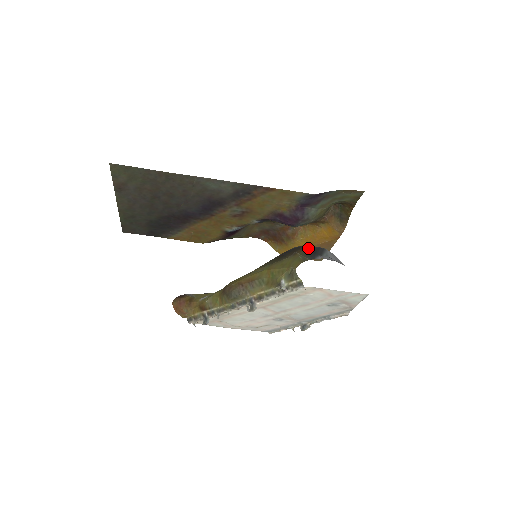
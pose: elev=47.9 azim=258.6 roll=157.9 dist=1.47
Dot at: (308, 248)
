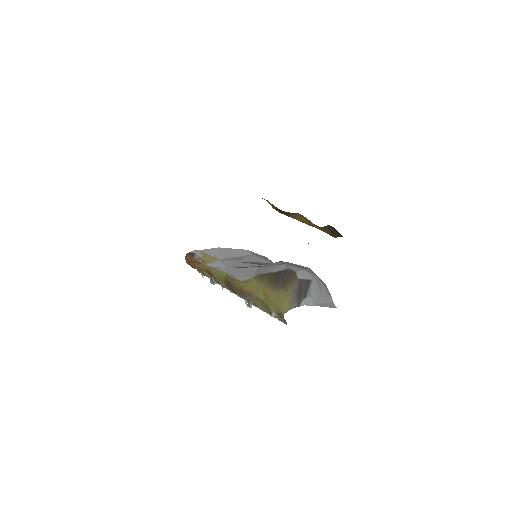
Dot at: (297, 283)
